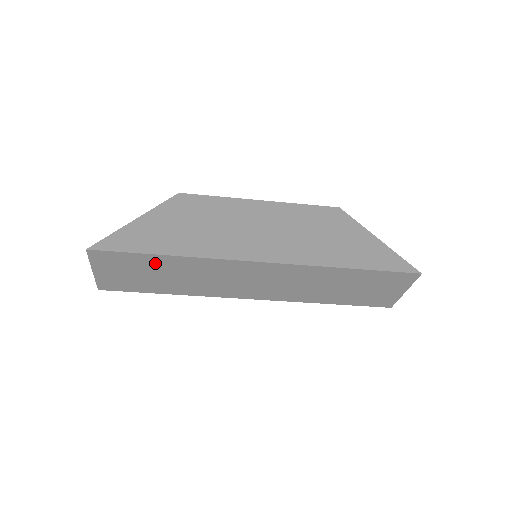
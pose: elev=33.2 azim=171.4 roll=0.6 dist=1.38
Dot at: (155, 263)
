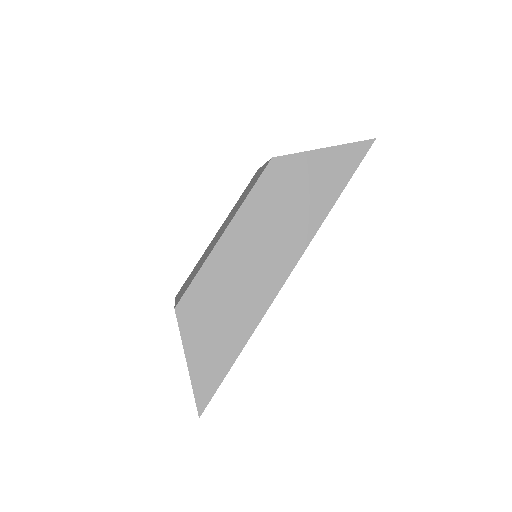
Dot at: occluded
